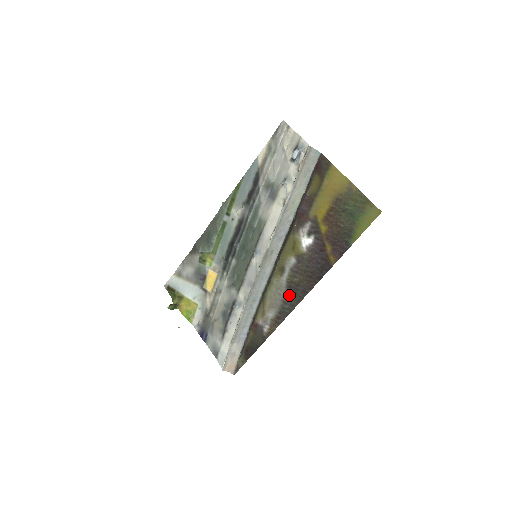
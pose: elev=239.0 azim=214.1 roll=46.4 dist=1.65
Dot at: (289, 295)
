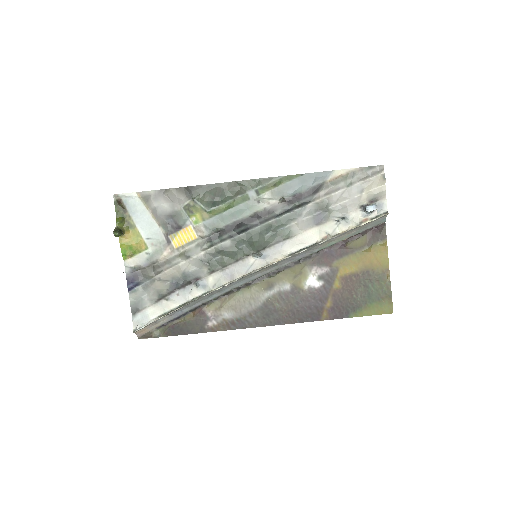
Dot at: (260, 312)
